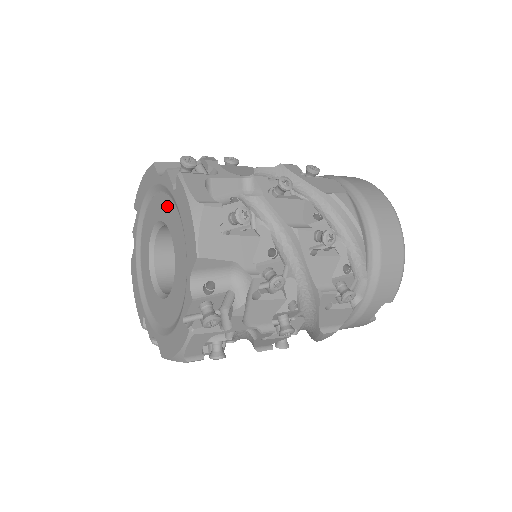
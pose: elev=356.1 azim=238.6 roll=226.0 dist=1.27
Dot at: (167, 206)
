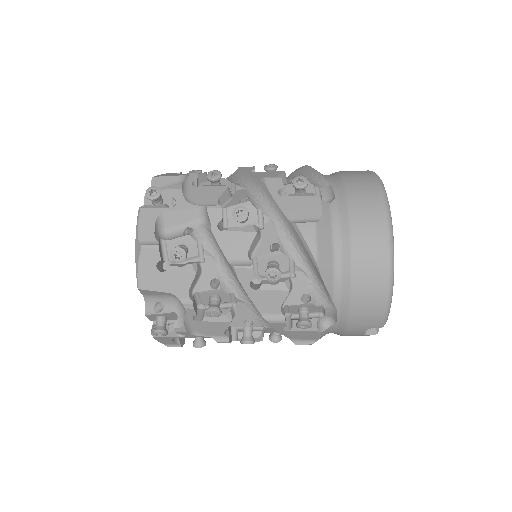
Dot at: occluded
